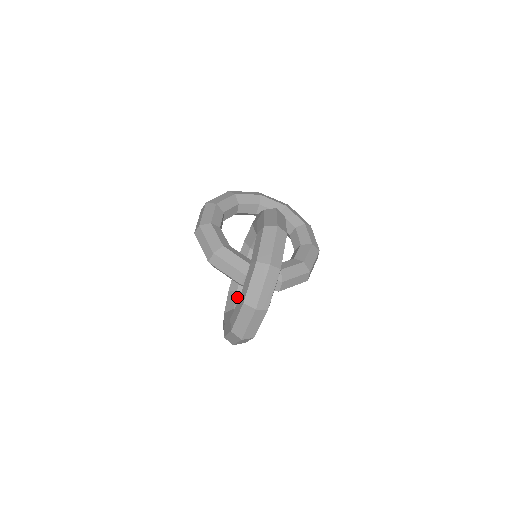
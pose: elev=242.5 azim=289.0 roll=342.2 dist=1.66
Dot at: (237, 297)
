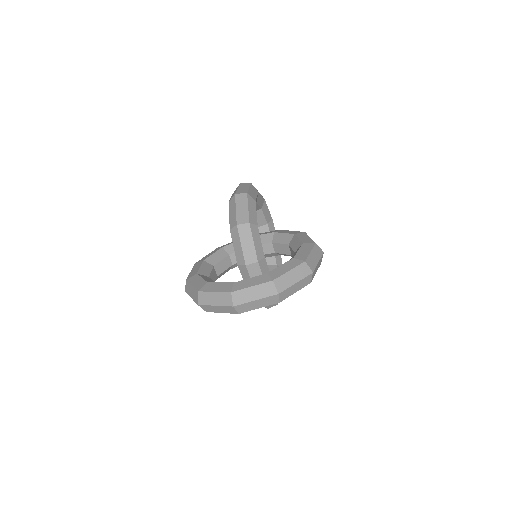
Dot at: (212, 271)
